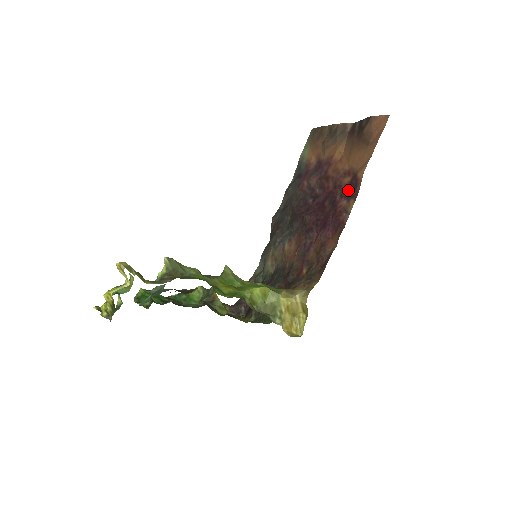
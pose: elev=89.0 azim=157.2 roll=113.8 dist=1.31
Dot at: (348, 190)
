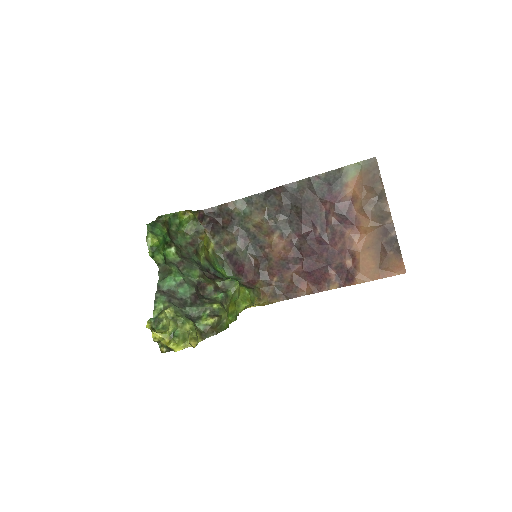
Dot at: (343, 272)
